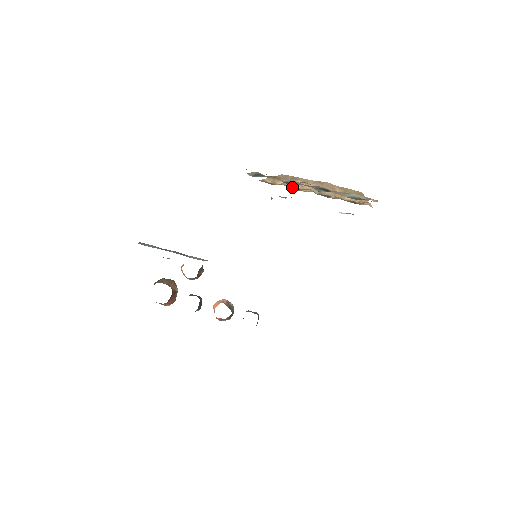
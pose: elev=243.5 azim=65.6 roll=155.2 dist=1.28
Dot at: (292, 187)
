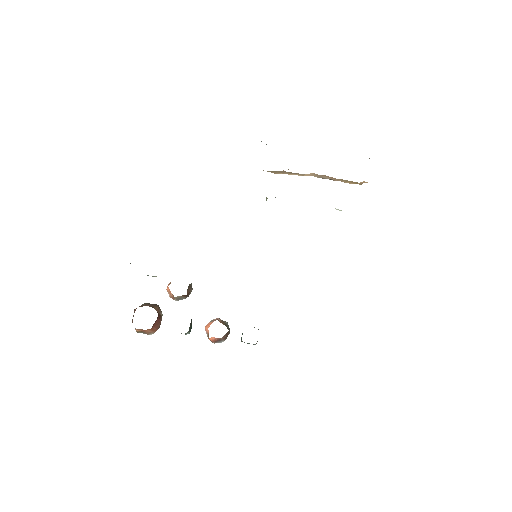
Dot at: occluded
